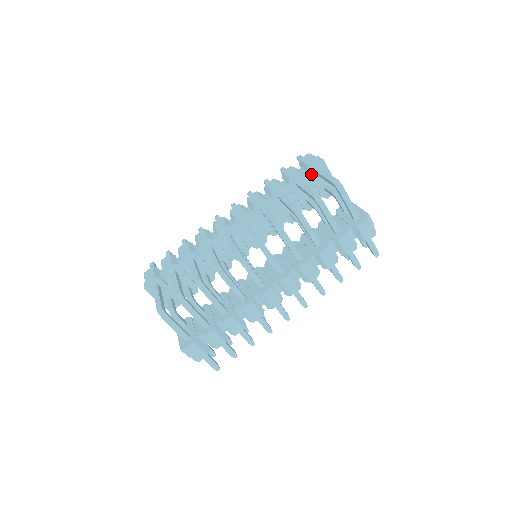
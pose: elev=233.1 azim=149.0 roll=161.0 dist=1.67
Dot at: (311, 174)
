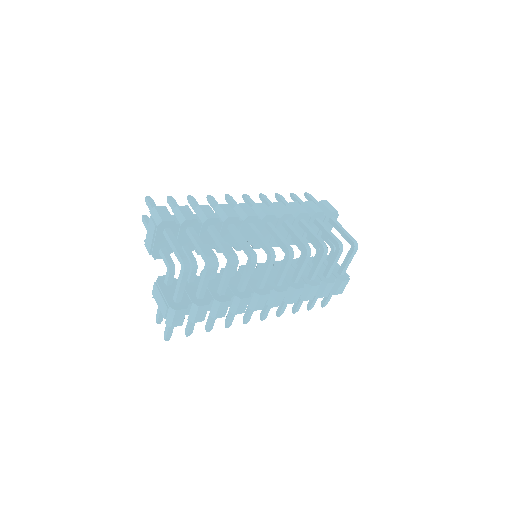
Dot at: (326, 219)
